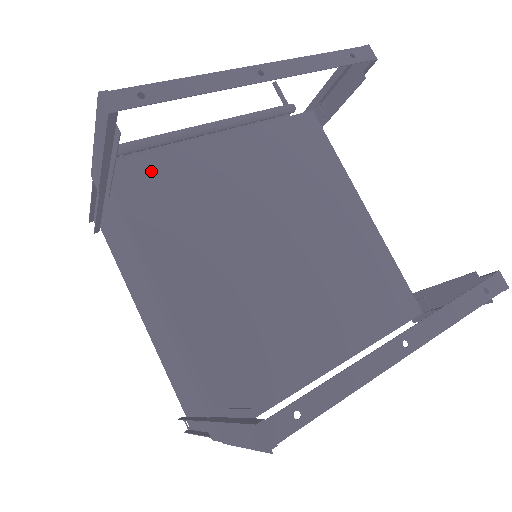
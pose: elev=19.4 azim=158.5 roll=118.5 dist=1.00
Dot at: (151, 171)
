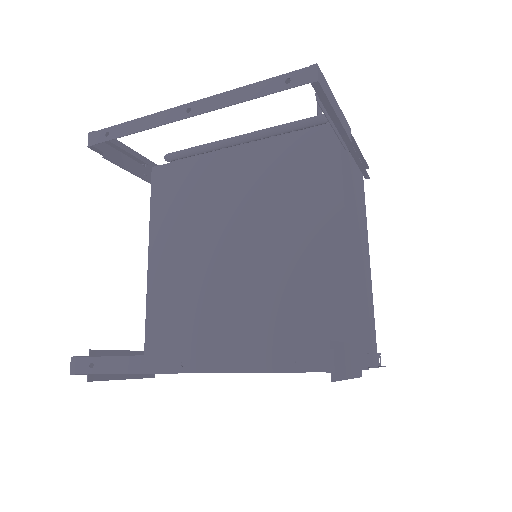
Dot at: (177, 175)
